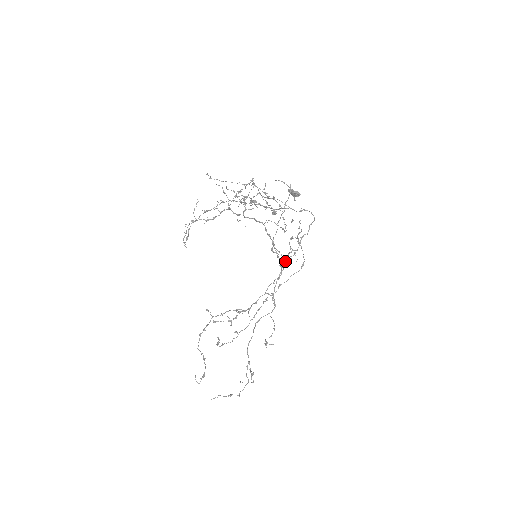
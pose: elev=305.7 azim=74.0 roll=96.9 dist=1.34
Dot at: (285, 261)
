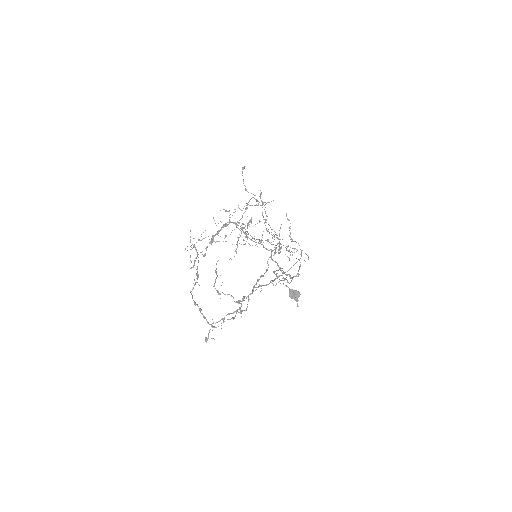
Dot at: (279, 230)
